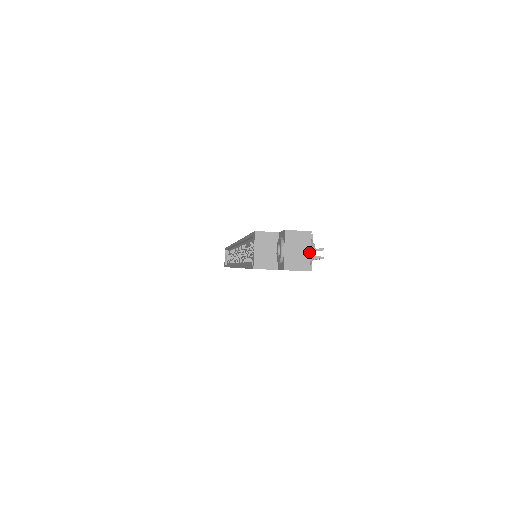
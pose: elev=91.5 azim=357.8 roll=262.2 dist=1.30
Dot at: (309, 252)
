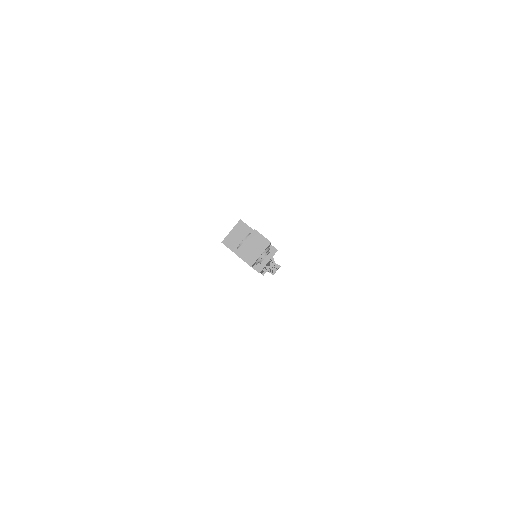
Dot at: (260, 254)
